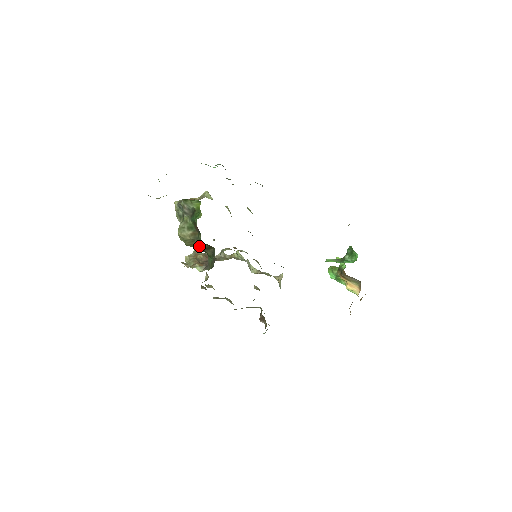
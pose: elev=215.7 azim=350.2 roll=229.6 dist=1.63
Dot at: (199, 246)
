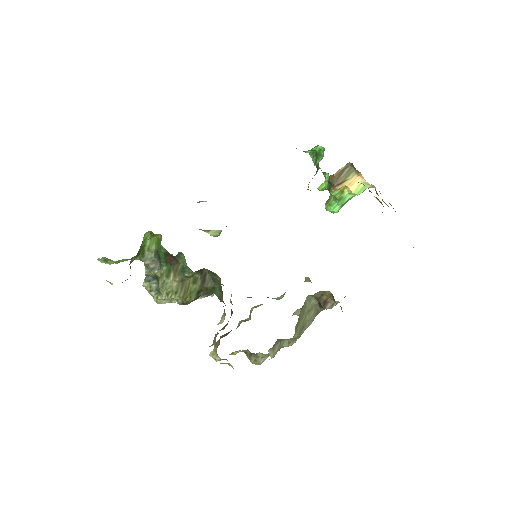
Dot at: (185, 266)
